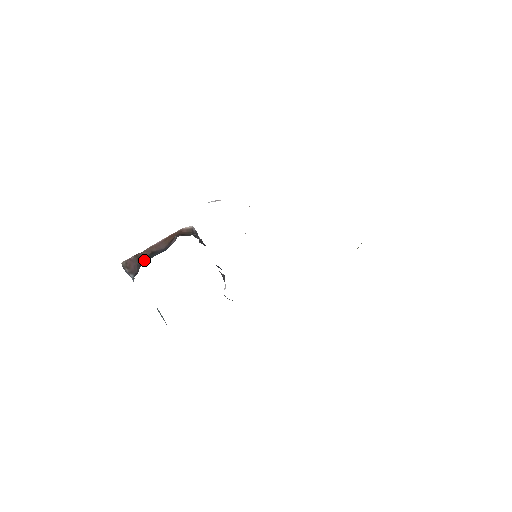
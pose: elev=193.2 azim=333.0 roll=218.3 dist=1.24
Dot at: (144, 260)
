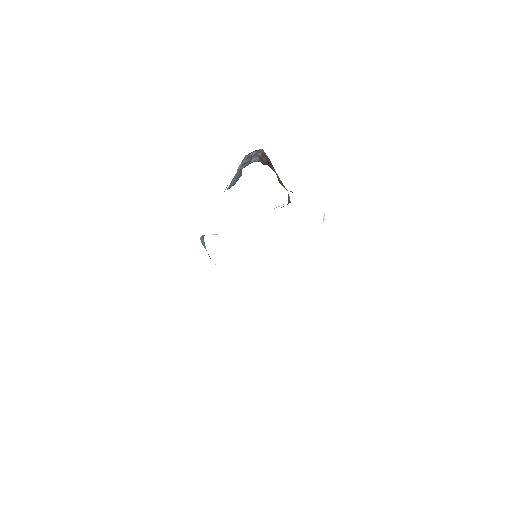
Dot at: (272, 168)
